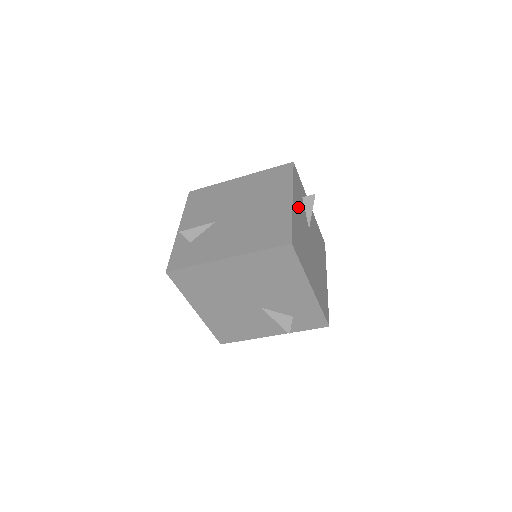
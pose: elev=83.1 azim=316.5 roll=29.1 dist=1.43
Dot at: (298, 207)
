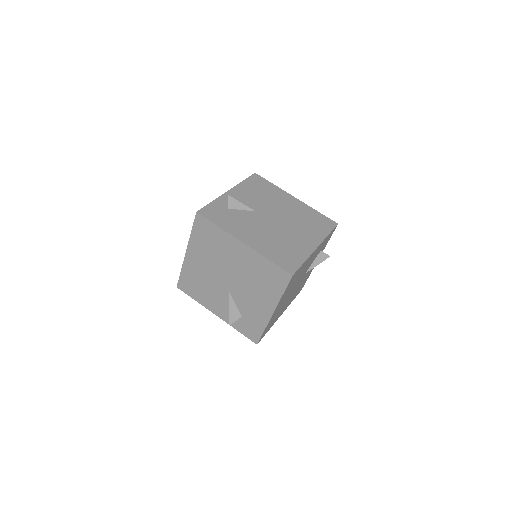
Dot at: (314, 255)
